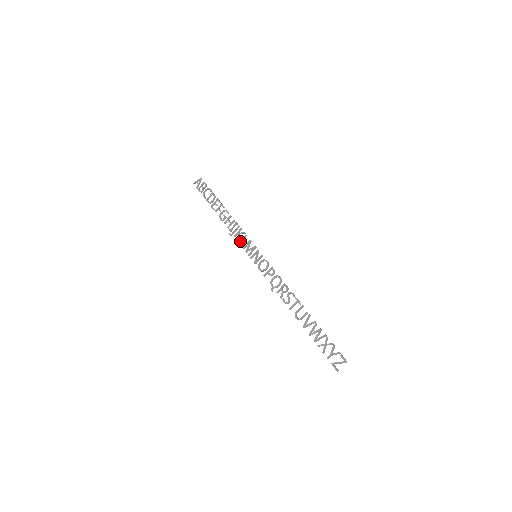
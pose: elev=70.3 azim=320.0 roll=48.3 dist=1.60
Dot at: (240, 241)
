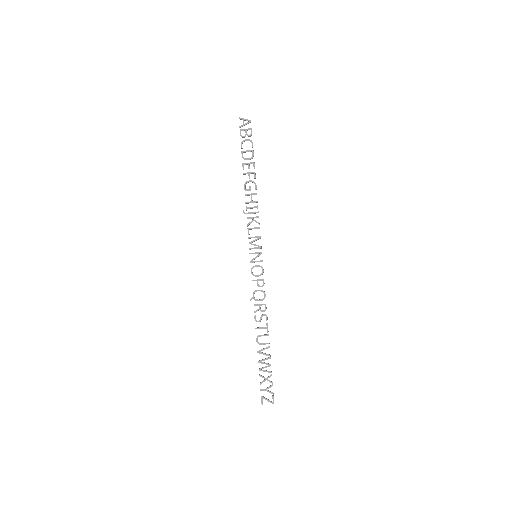
Dot at: (250, 228)
